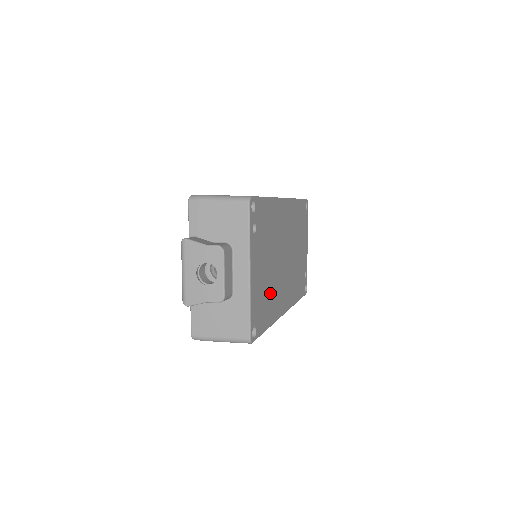
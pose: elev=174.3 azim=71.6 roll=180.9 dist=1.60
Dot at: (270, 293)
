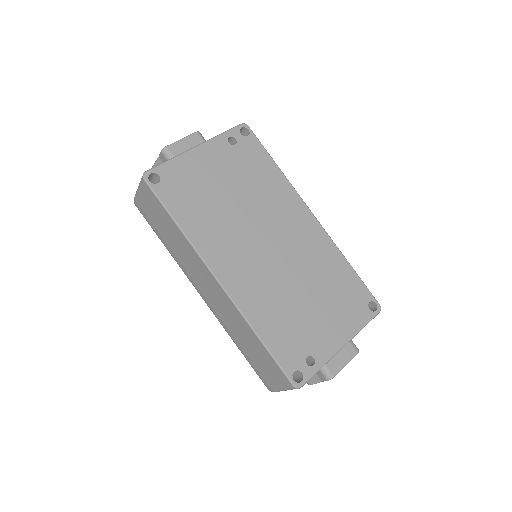
Dot at: (209, 211)
